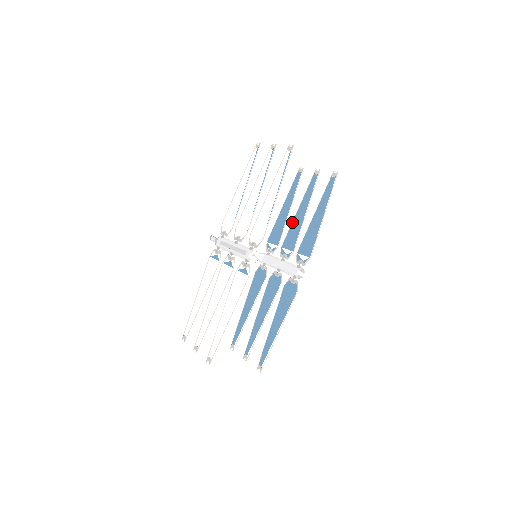
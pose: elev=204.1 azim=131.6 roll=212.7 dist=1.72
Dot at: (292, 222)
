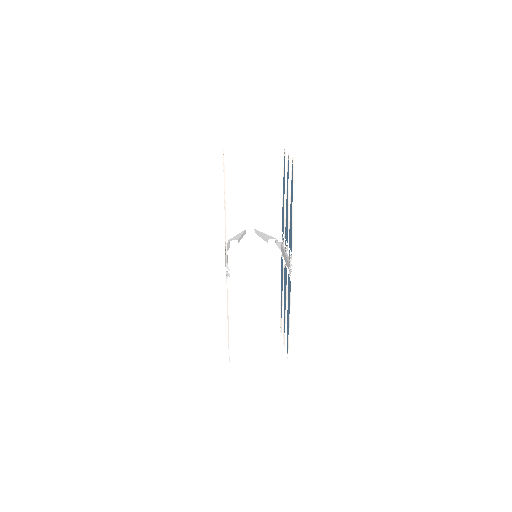
Dot at: occluded
